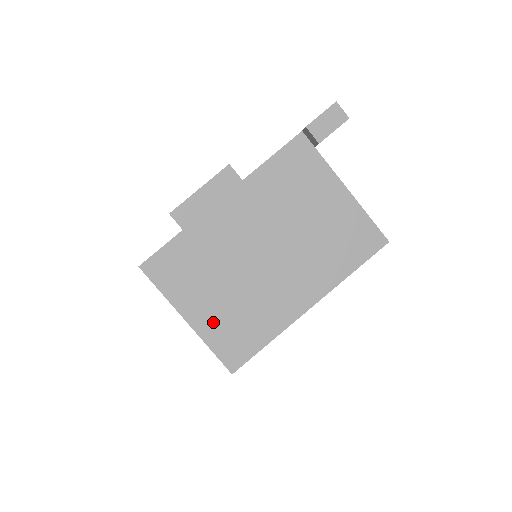
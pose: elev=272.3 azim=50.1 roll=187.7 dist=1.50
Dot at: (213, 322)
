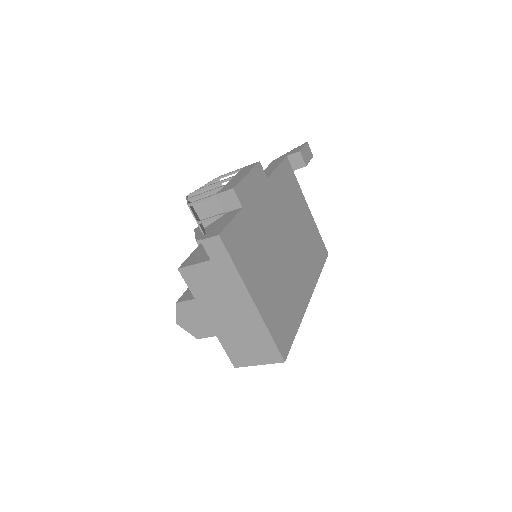
Dot at: (269, 305)
